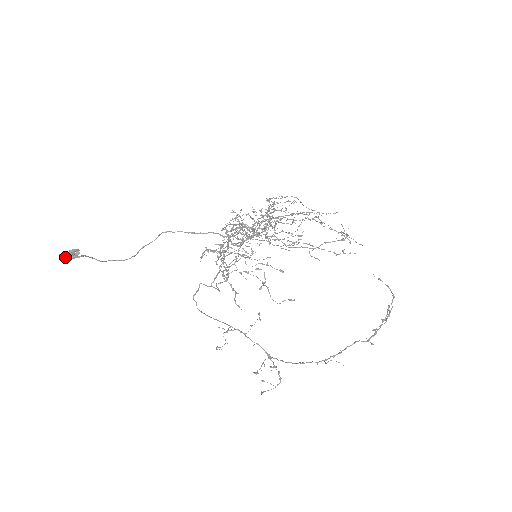
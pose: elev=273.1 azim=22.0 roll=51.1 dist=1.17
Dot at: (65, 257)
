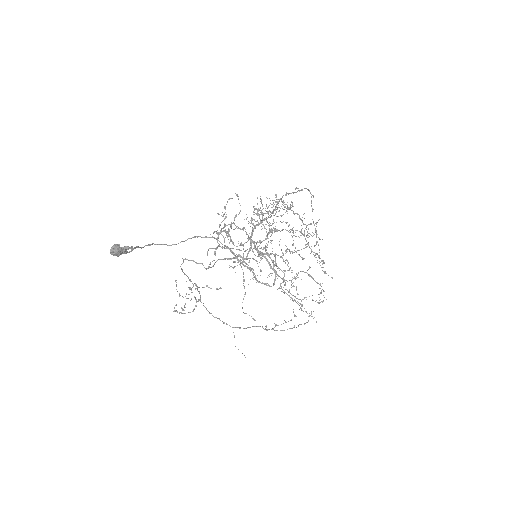
Dot at: (117, 254)
